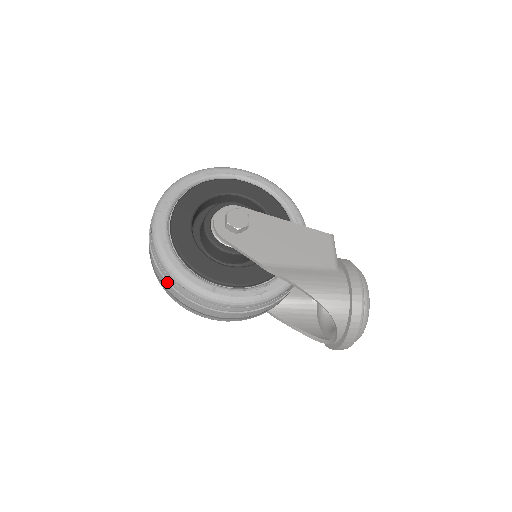
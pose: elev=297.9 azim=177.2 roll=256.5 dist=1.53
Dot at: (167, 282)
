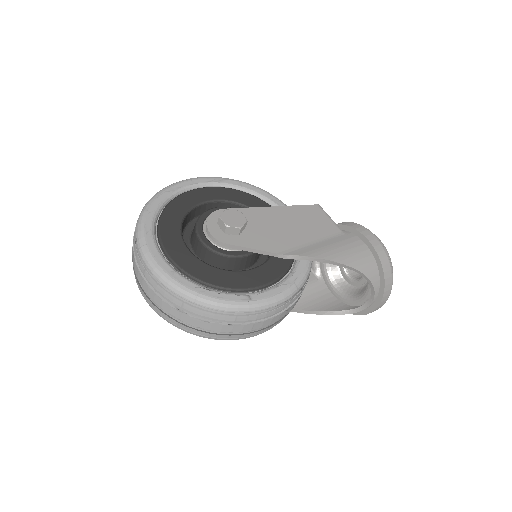
Dot at: (191, 315)
